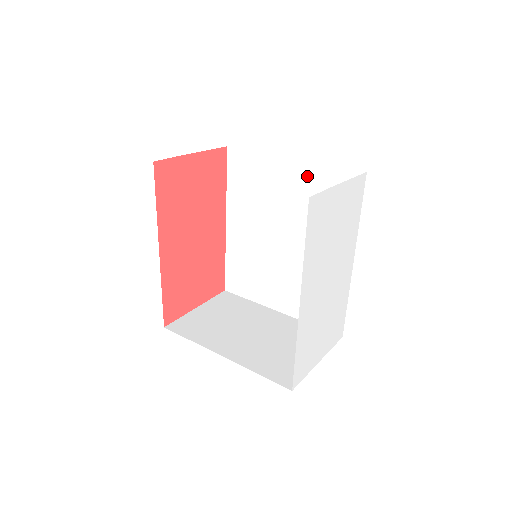
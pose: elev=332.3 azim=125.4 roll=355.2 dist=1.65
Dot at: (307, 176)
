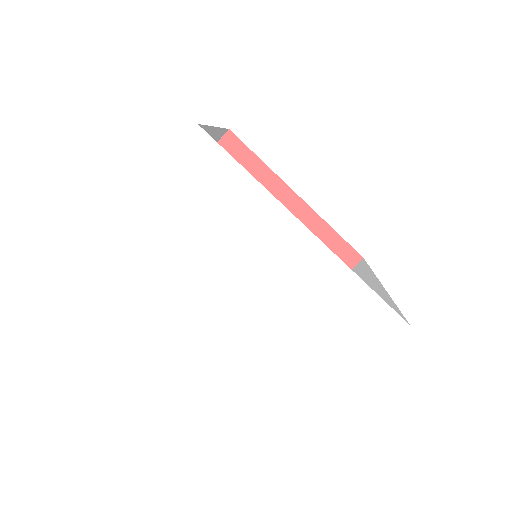
Dot at: occluded
